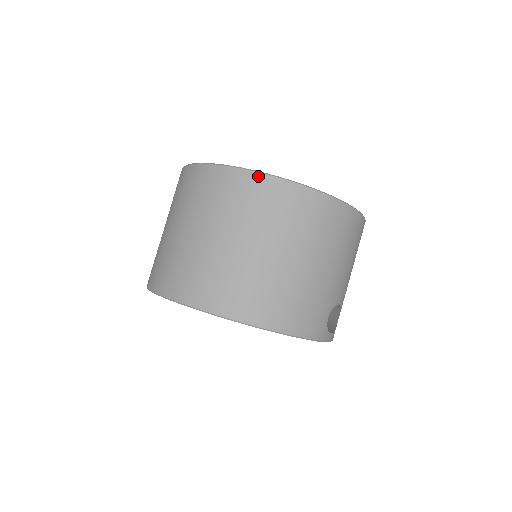
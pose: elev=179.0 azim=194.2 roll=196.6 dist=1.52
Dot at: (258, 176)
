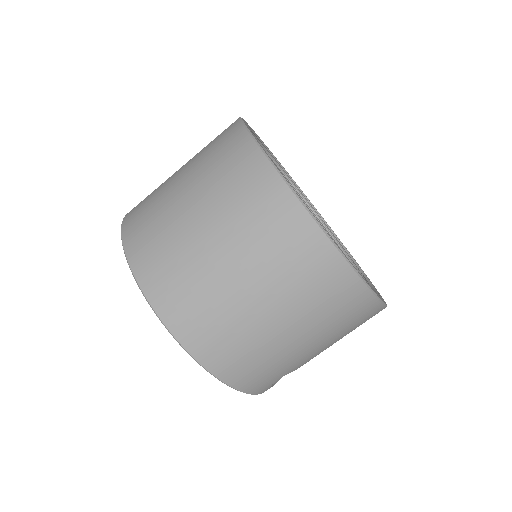
Dot at: (308, 221)
